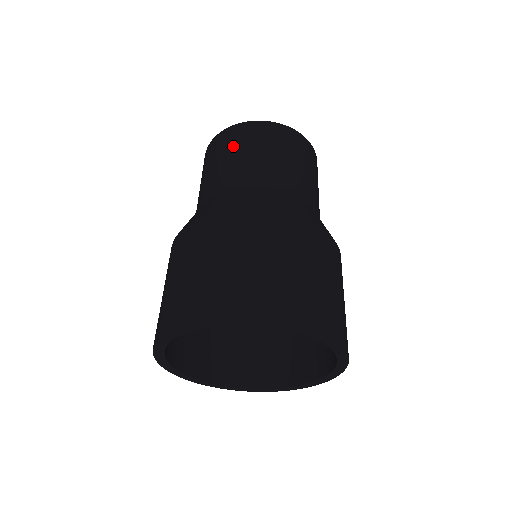
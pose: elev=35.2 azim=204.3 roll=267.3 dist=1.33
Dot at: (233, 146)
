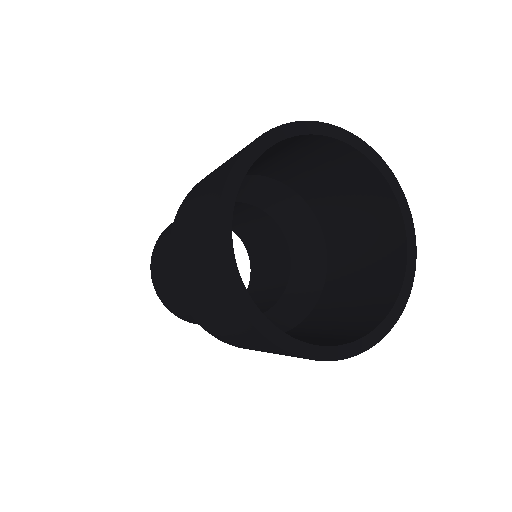
Dot at: (164, 237)
